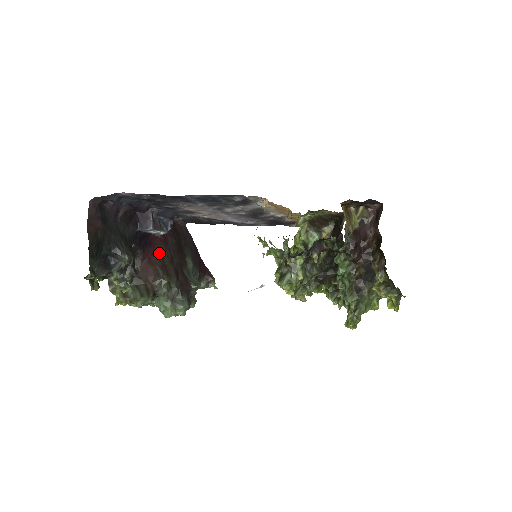
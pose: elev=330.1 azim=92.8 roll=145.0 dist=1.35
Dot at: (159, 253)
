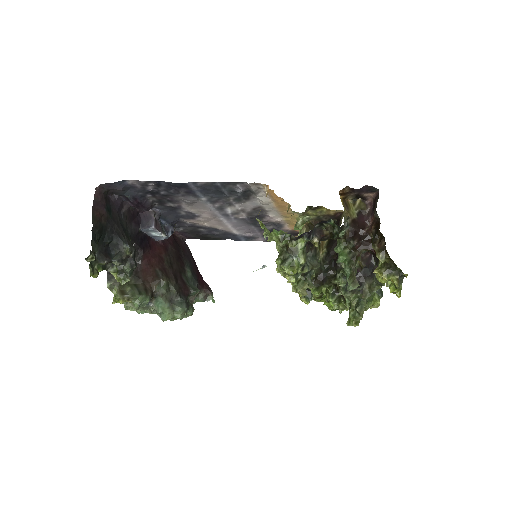
Dot at: (159, 257)
